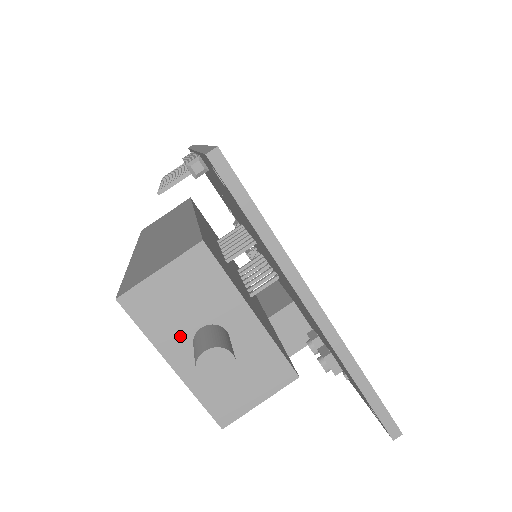
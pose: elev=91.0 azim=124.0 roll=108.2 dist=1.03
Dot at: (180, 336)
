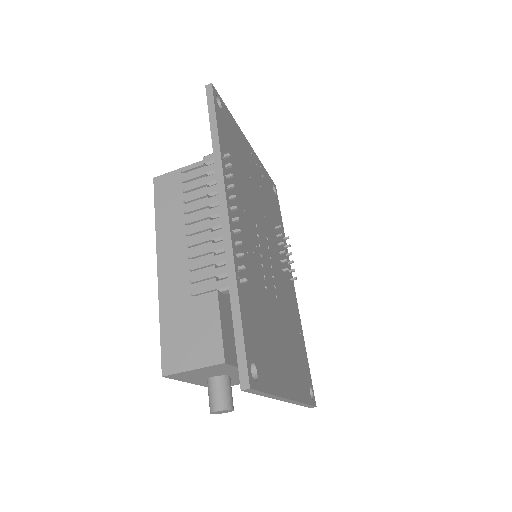
Dot at: (200, 379)
